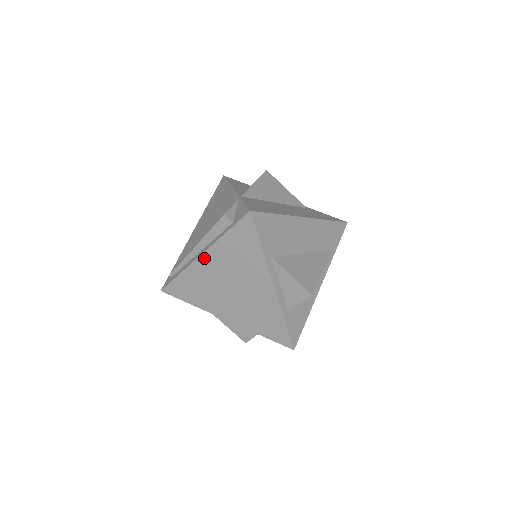
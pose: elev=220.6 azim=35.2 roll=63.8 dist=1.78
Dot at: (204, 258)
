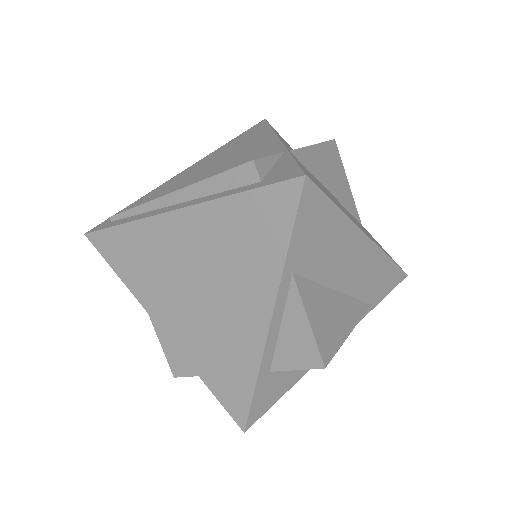
Dot at: (179, 217)
